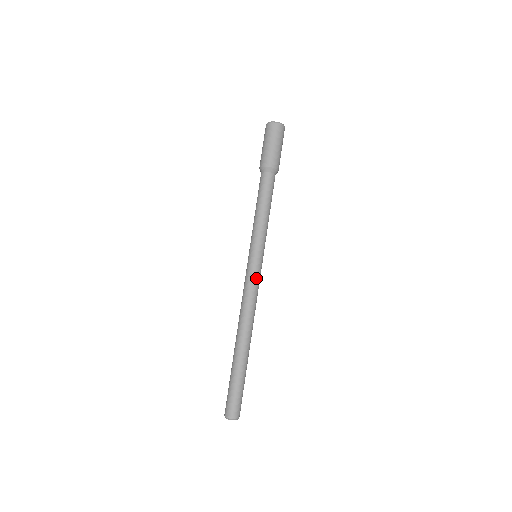
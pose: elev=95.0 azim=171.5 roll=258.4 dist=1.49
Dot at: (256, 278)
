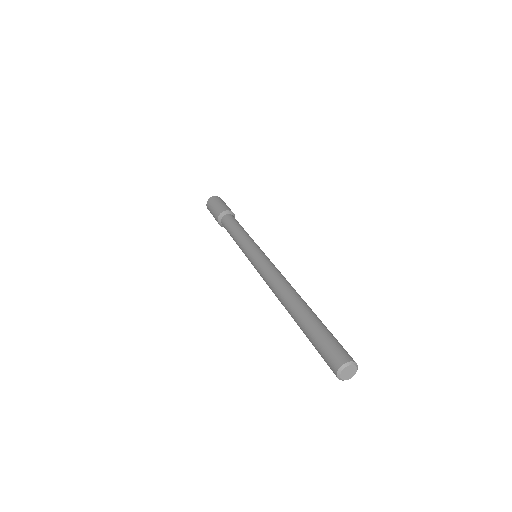
Dot at: (267, 260)
